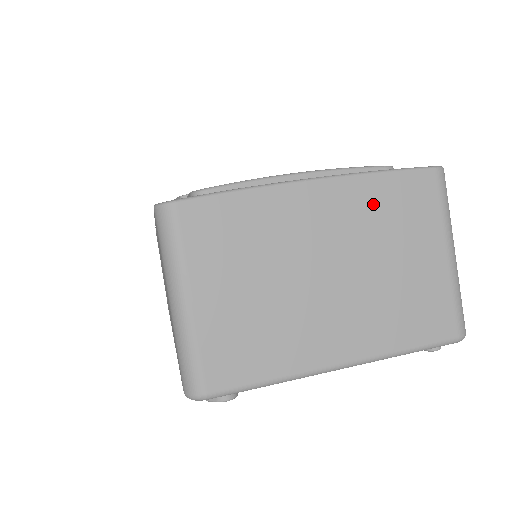
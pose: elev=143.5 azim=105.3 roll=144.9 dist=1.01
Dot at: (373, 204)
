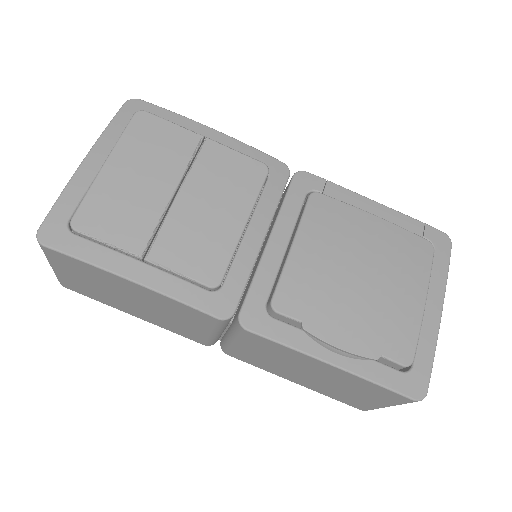
Dot at: occluded
